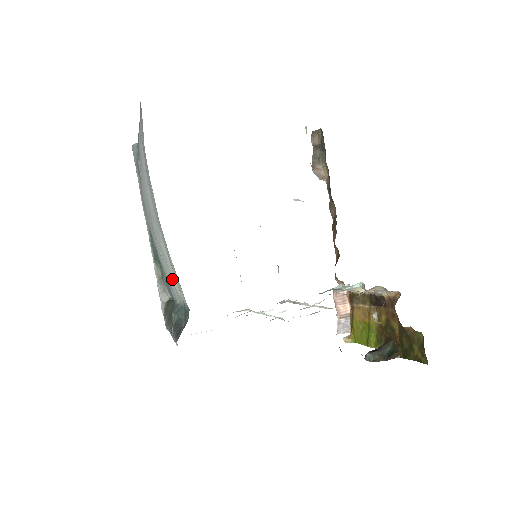
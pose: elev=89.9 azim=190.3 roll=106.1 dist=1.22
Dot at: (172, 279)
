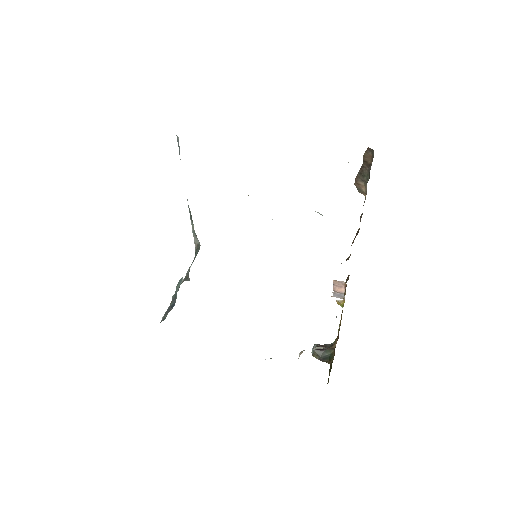
Dot at: occluded
